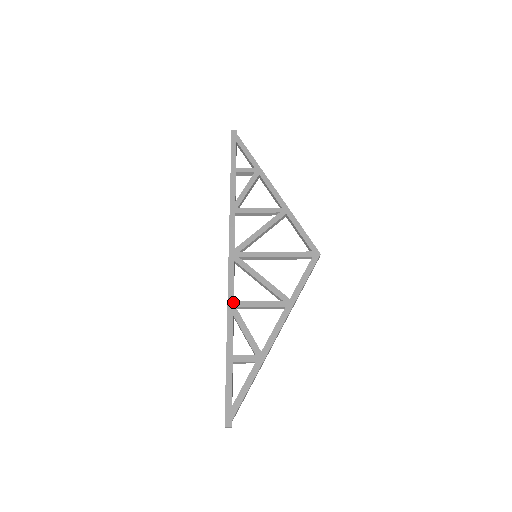
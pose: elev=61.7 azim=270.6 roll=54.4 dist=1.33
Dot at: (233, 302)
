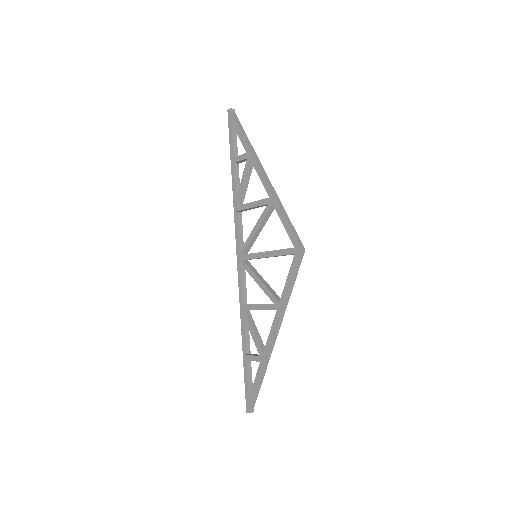
Dot at: (243, 305)
